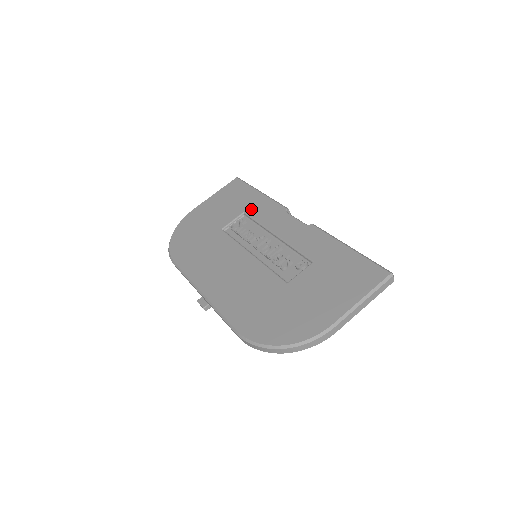
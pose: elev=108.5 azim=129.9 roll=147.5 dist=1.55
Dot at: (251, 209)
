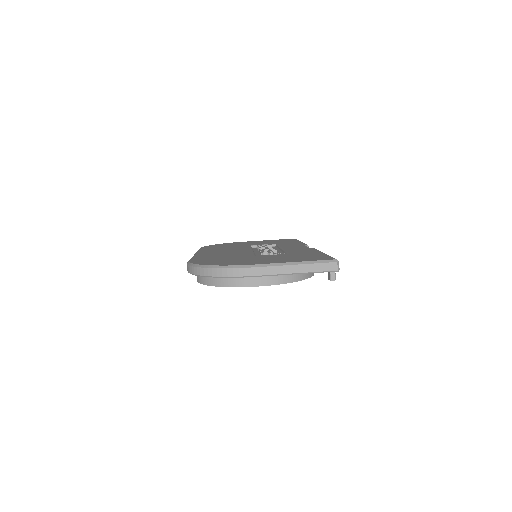
Dot at: (283, 243)
